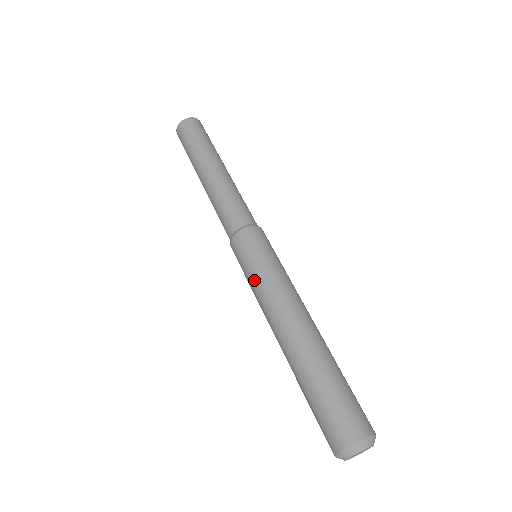
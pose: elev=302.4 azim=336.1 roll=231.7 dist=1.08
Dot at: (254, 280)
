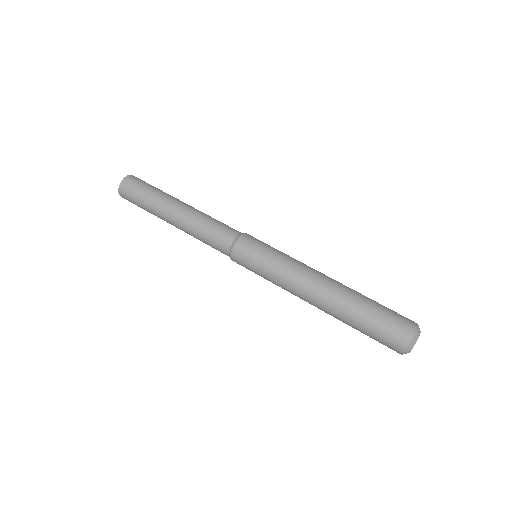
Dot at: (274, 267)
